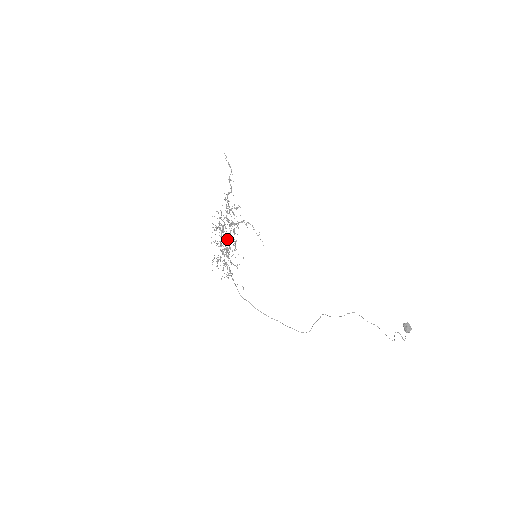
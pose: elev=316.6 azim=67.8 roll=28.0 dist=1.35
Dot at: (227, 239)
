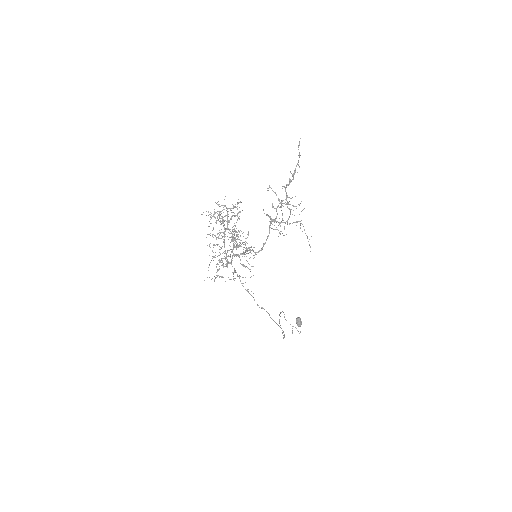
Dot at: (232, 233)
